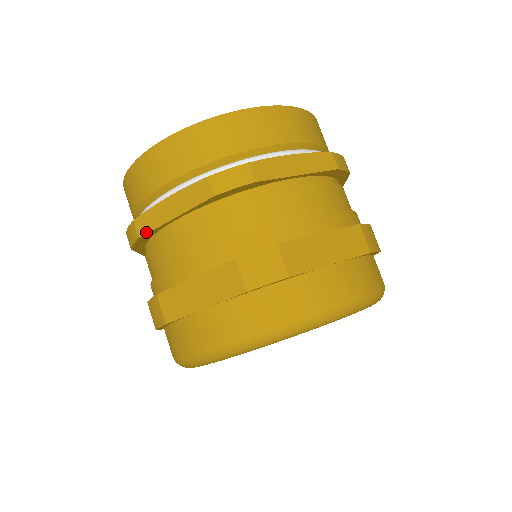
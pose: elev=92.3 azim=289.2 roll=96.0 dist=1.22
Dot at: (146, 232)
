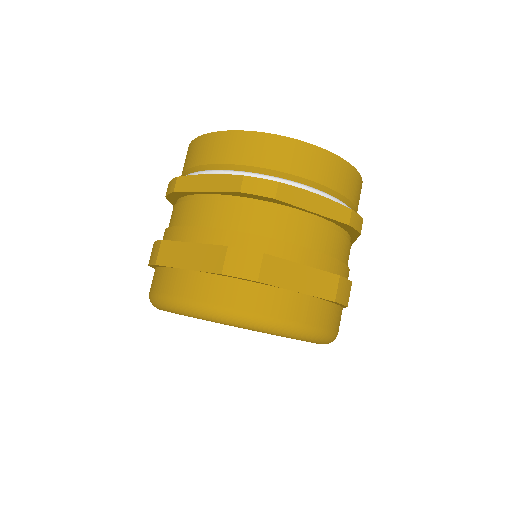
Dot at: (181, 190)
